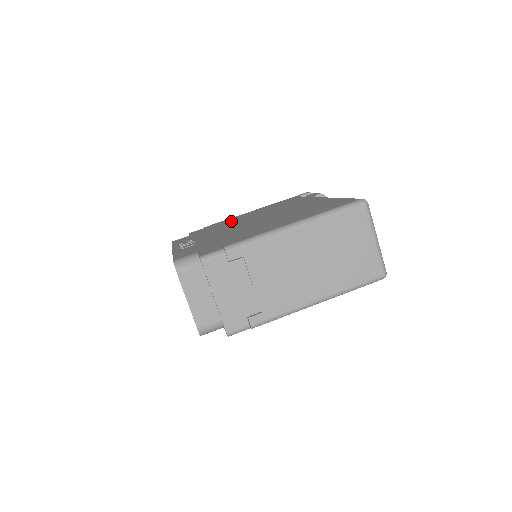
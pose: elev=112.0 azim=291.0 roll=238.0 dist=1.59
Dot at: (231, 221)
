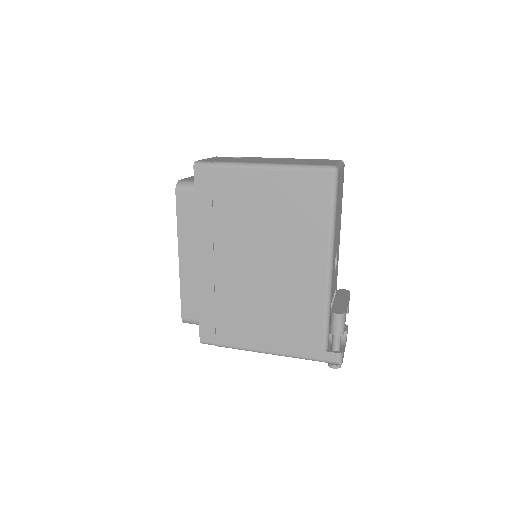
Dot at: occluded
